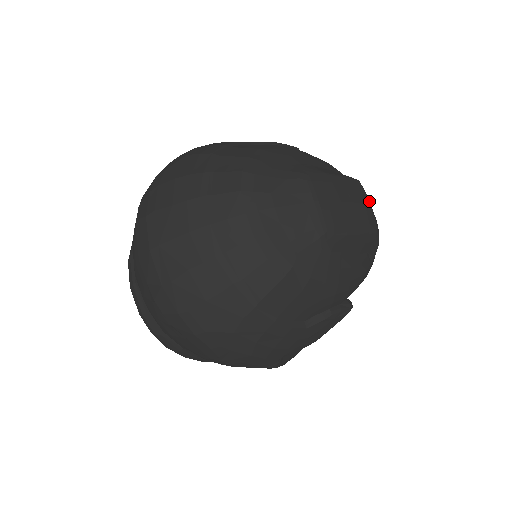
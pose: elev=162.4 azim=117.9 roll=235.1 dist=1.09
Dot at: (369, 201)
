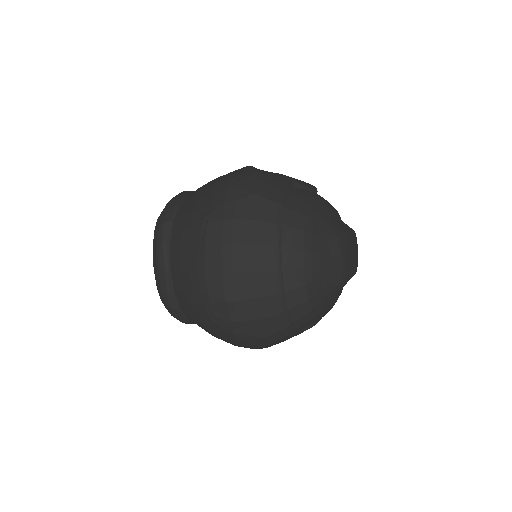
Dot at: occluded
